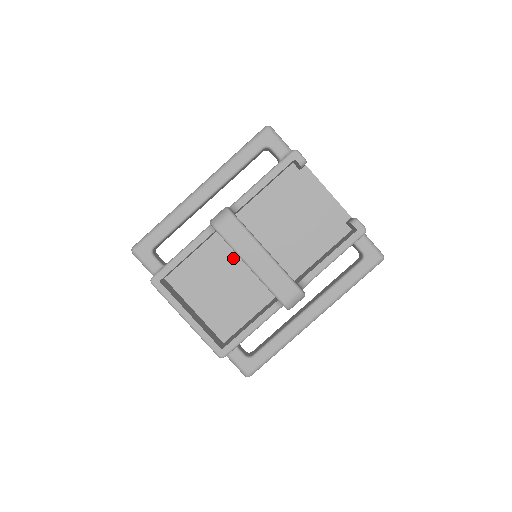
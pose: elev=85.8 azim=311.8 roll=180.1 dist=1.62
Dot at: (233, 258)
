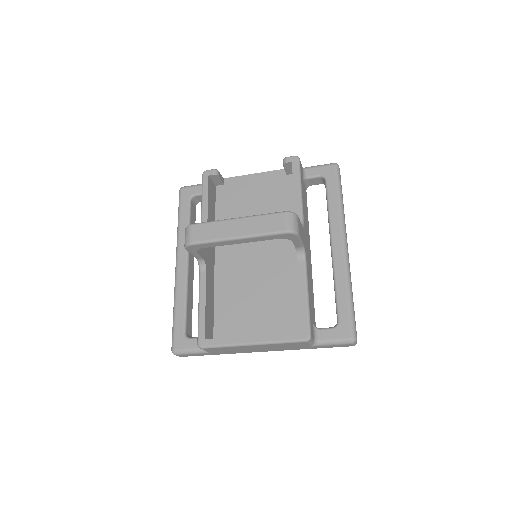
Dot at: (244, 276)
